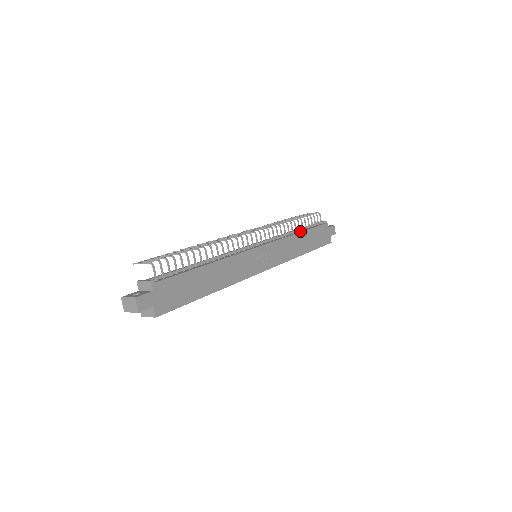
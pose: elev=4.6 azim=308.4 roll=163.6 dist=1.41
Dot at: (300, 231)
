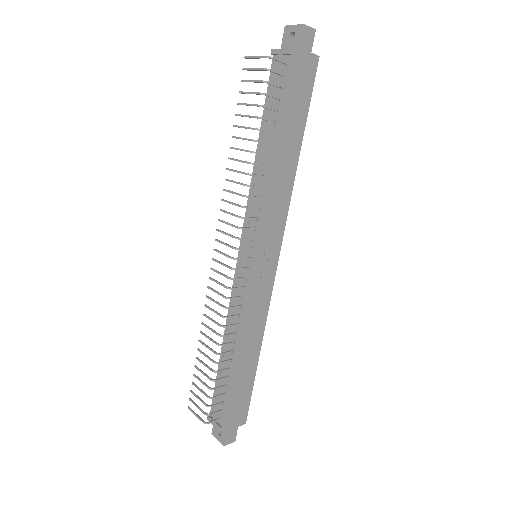
Dot at: (271, 144)
